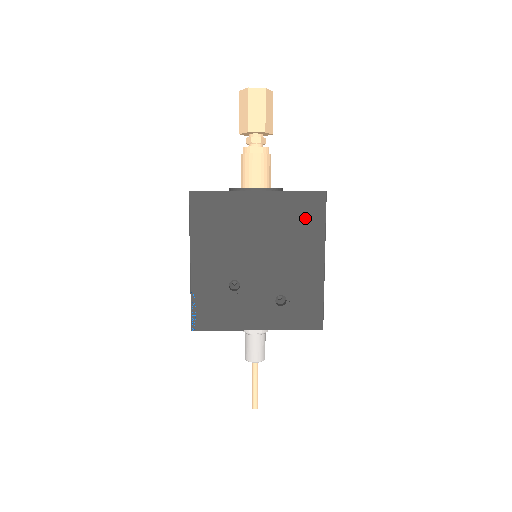
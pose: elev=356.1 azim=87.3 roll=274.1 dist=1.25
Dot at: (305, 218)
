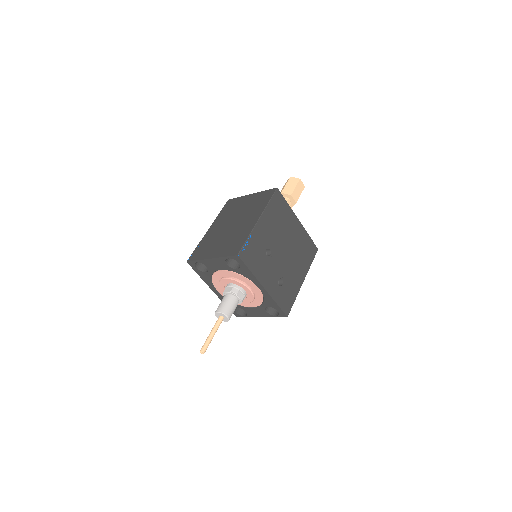
Dot at: (307, 252)
